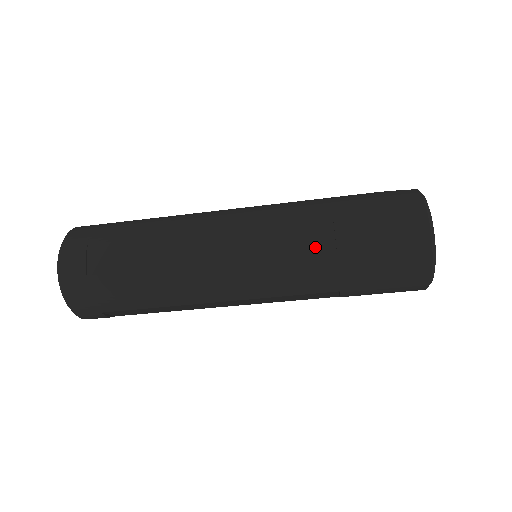
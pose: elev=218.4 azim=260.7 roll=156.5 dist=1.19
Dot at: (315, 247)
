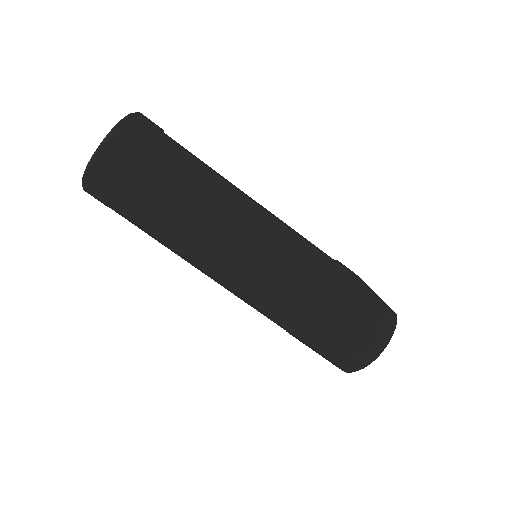
Dot at: (301, 305)
